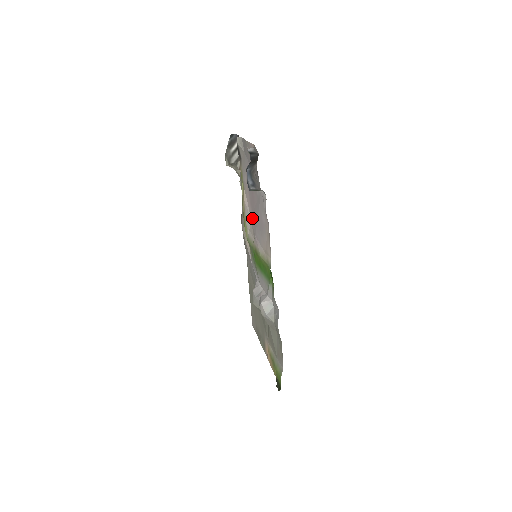
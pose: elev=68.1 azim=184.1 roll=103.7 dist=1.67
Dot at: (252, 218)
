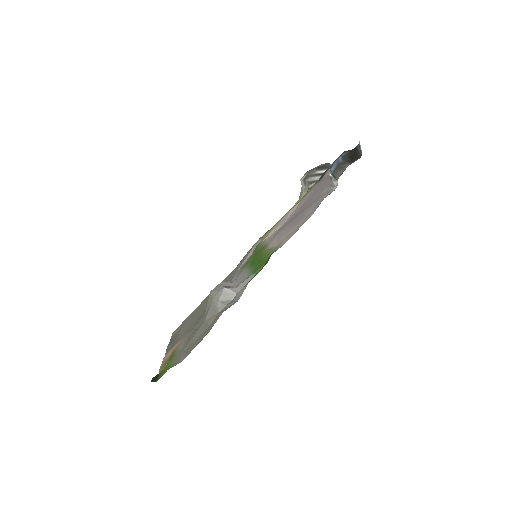
Dot at: (287, 222)
